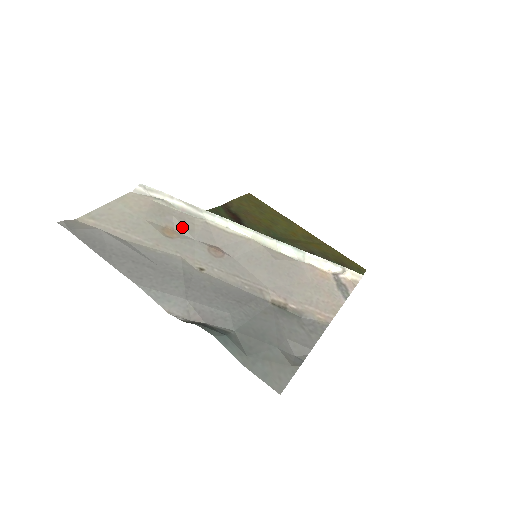
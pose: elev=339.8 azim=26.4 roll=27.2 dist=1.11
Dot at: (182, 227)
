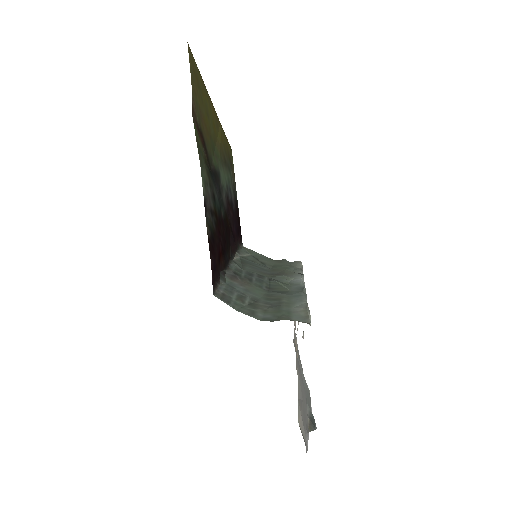
Dot at: occluded
